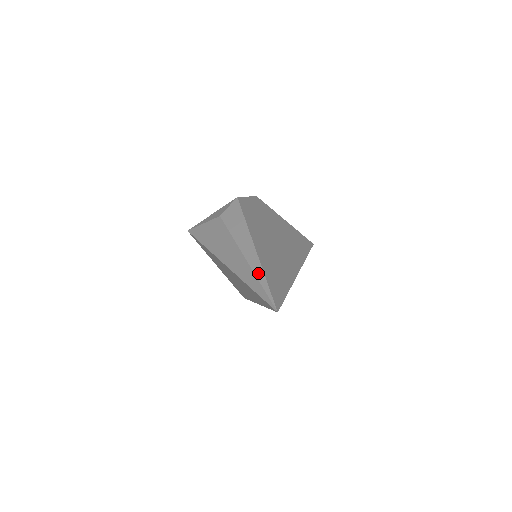
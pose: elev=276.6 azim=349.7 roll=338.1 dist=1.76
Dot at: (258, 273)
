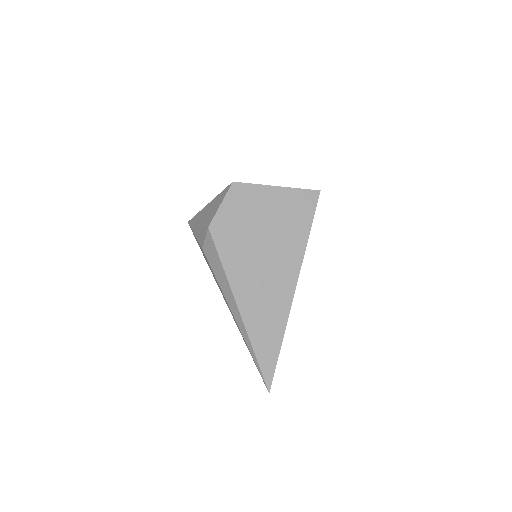
Dot at: (248, 345)
